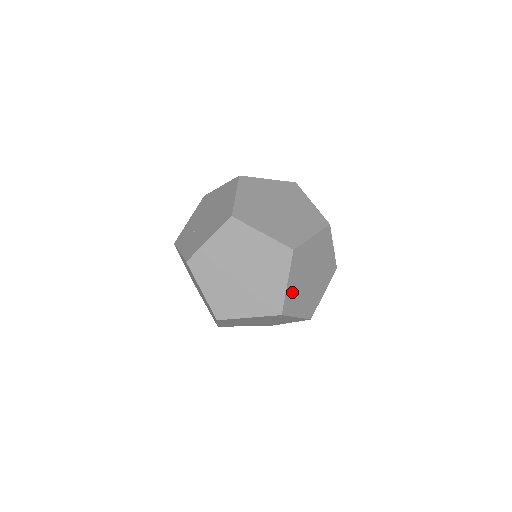
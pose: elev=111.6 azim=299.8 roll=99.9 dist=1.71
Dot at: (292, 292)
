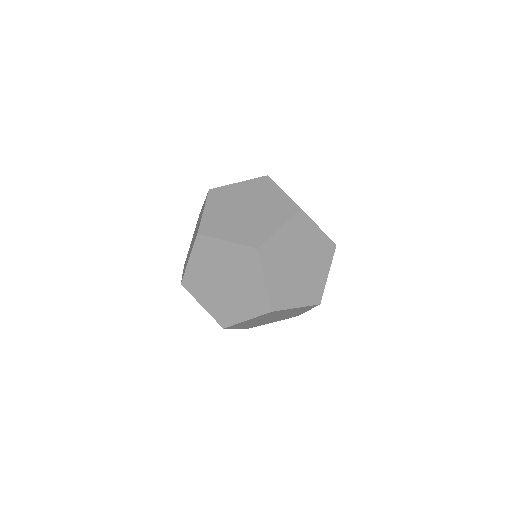
Dot at: (277, 287)
